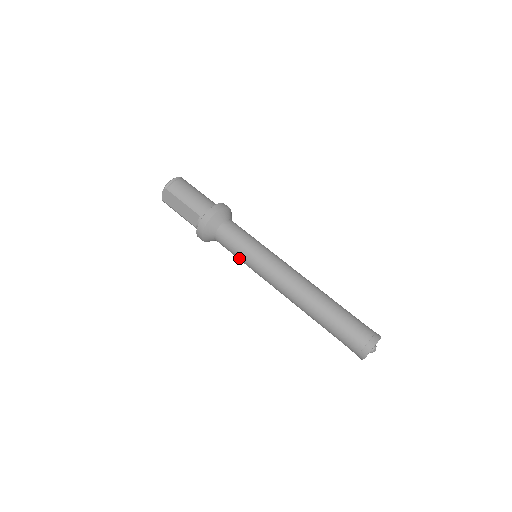
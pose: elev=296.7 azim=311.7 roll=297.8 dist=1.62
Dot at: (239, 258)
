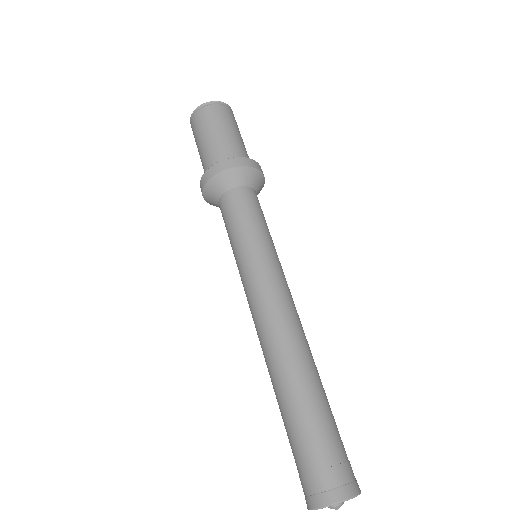
Dot at: occluded
